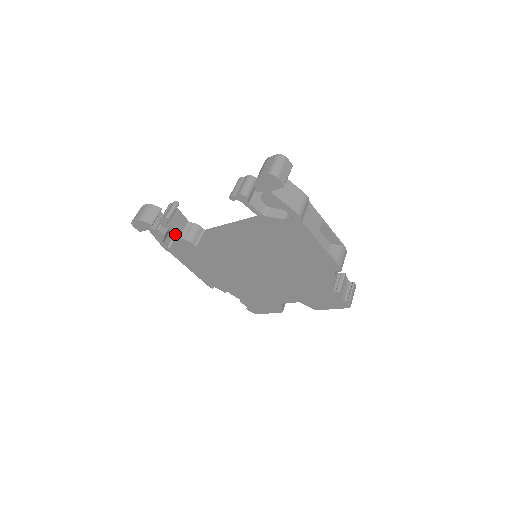
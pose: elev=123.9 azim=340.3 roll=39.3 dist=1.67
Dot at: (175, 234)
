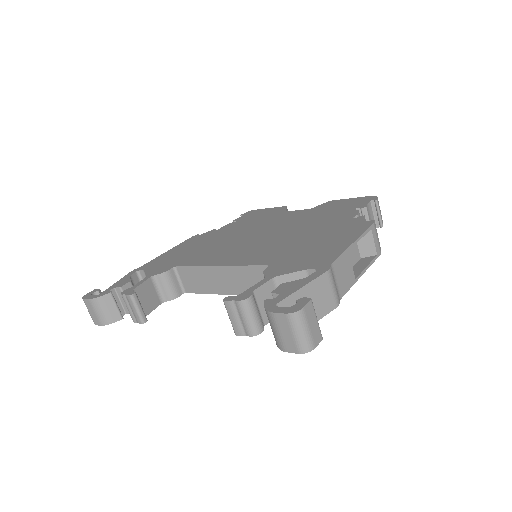
Dot at: (156, 307)
